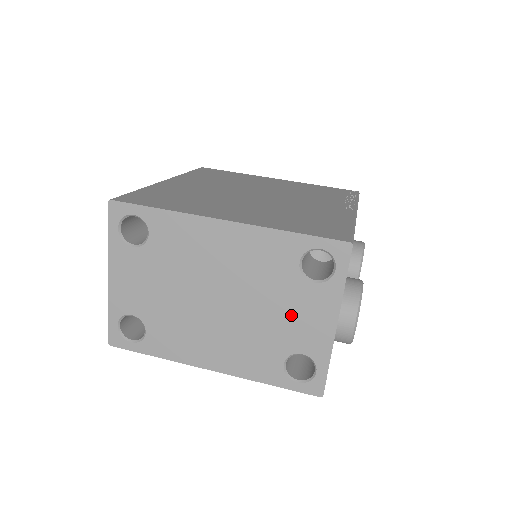
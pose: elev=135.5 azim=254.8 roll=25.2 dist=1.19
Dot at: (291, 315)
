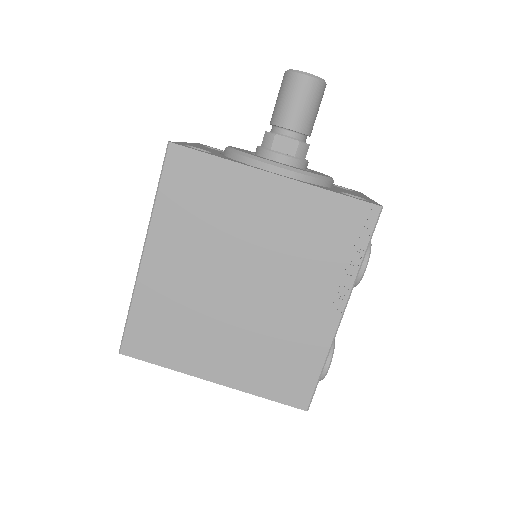
Dot at: occluded
